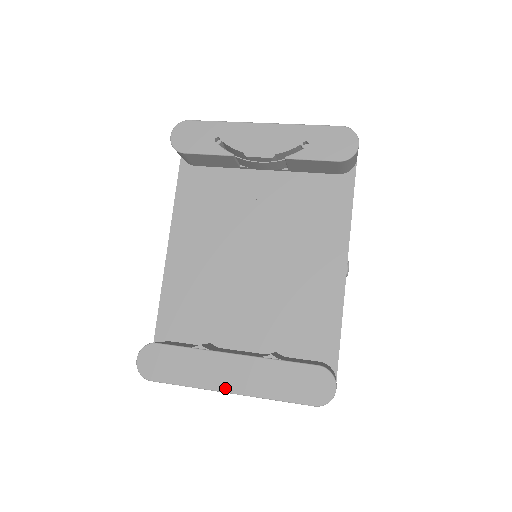
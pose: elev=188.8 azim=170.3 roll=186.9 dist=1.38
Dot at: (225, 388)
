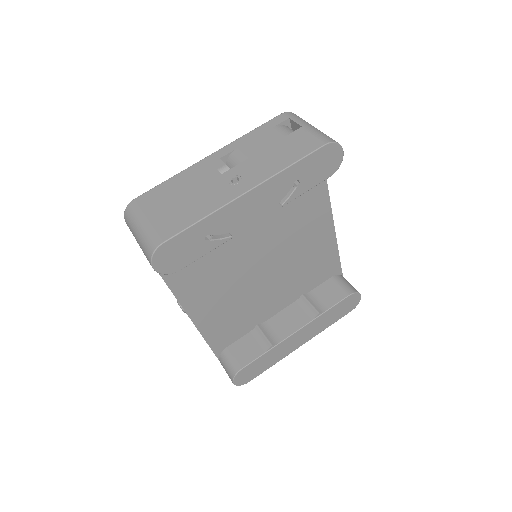
Dot at: (298, 347)
